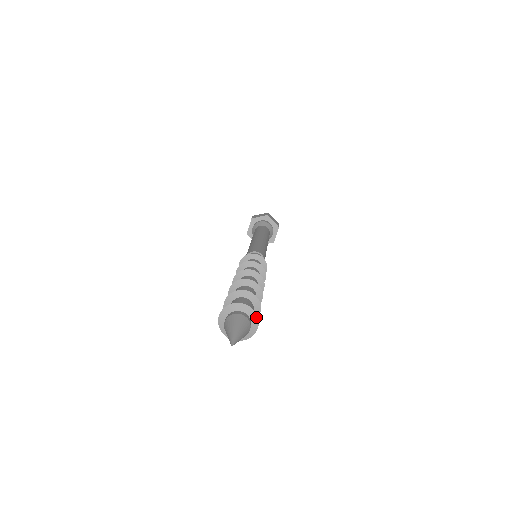
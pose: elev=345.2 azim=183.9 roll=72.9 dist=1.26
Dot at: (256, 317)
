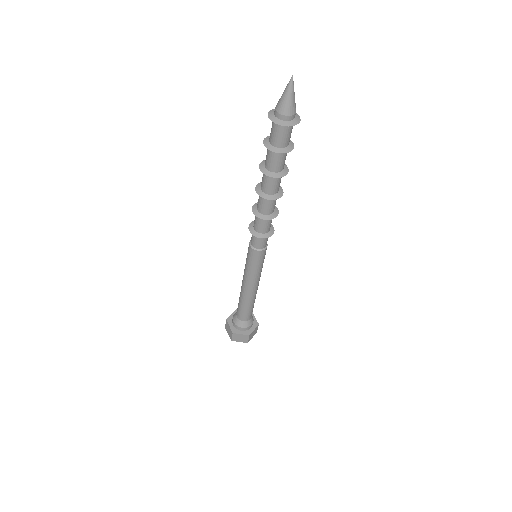
Dot at: (299, 118)
